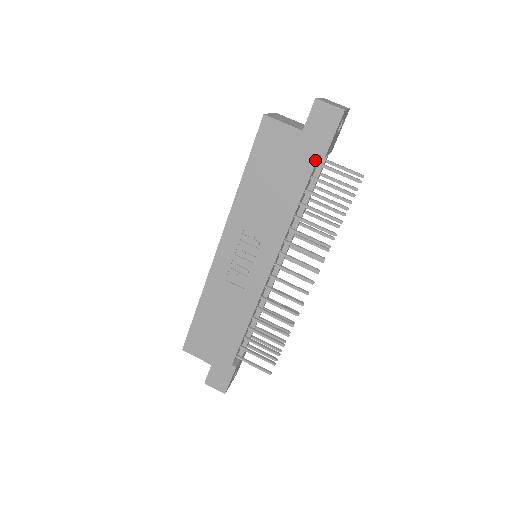
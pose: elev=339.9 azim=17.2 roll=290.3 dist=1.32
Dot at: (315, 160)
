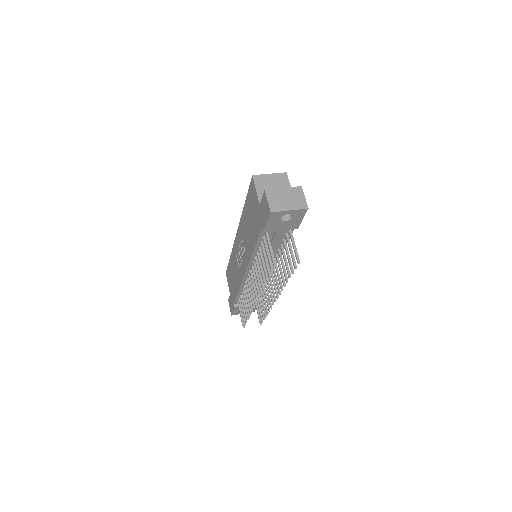
Dot at: (261, 229)
